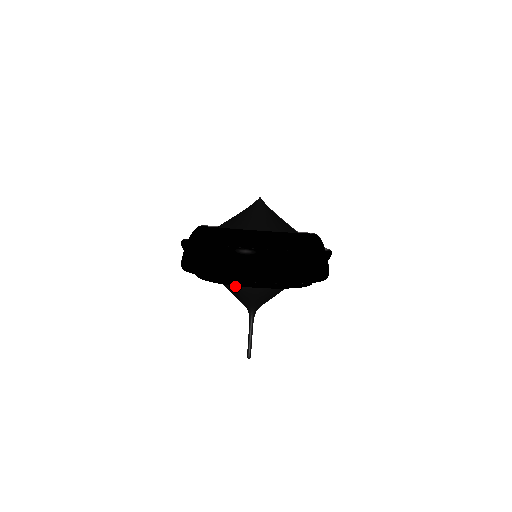
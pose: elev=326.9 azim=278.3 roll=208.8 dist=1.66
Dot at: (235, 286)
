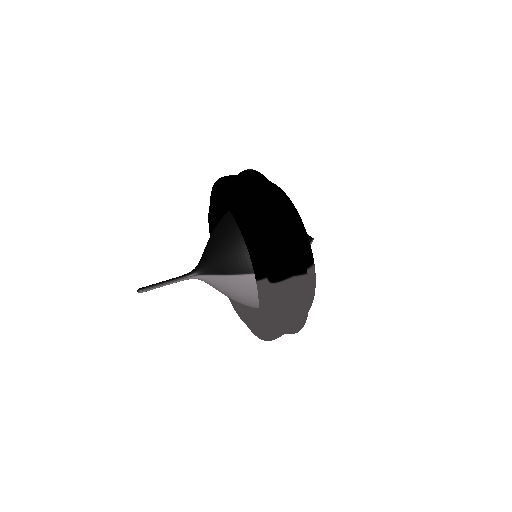
Dot at: occluded
